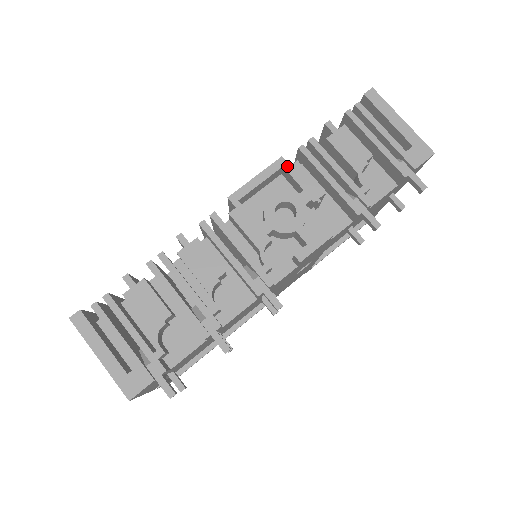
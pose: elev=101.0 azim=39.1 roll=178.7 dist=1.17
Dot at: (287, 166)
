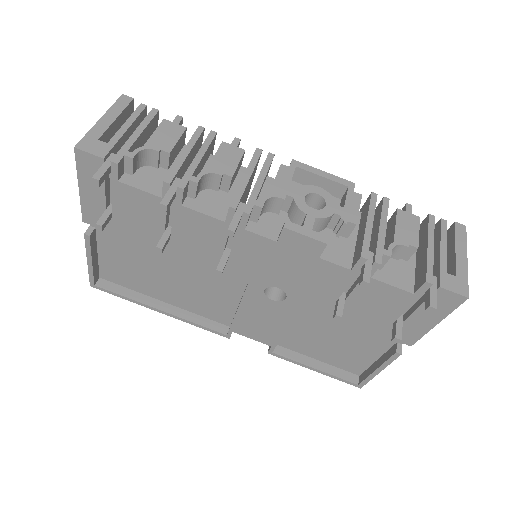
Dot at: (351, 189)
